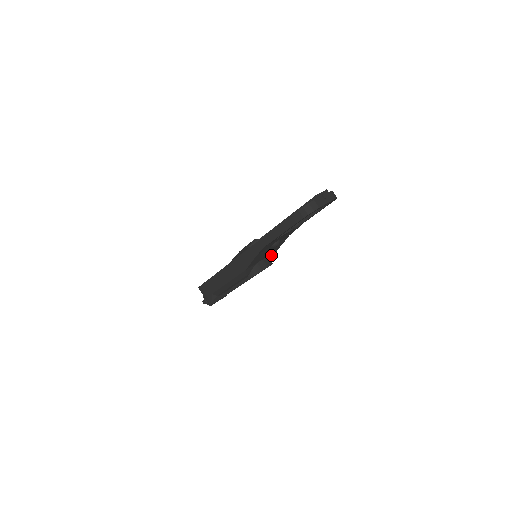
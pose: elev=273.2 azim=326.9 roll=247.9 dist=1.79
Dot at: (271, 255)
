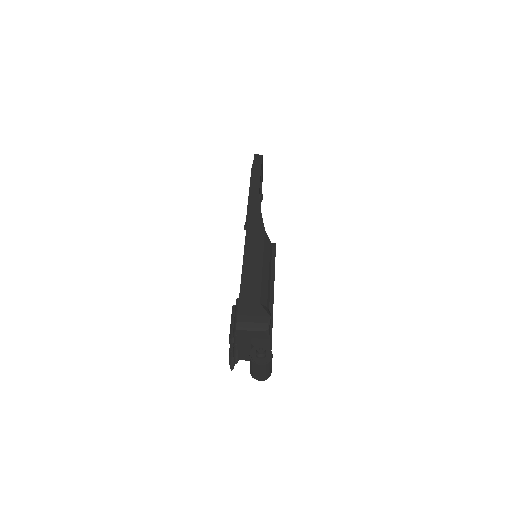
Dot at: occluded
